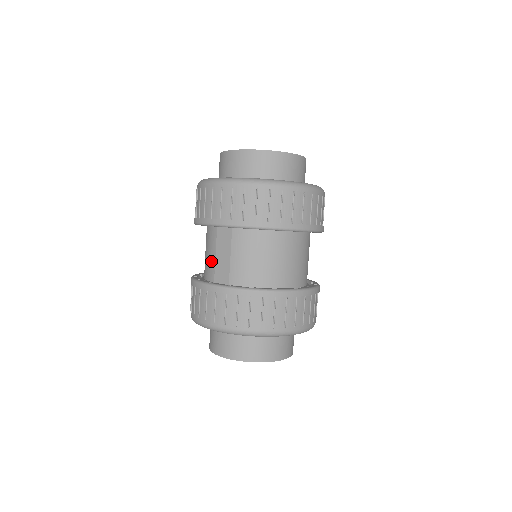
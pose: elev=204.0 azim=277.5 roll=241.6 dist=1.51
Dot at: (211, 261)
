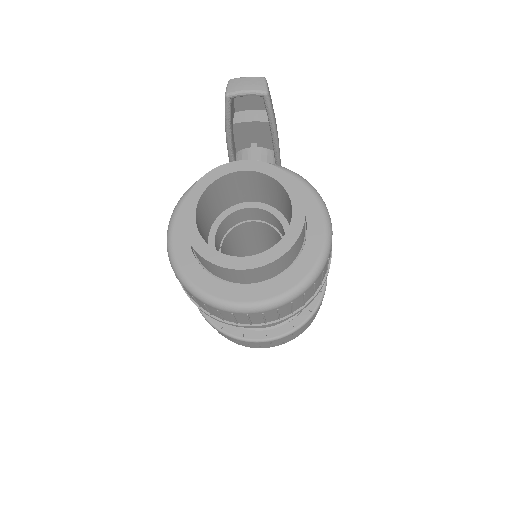
Dot at: occluded
